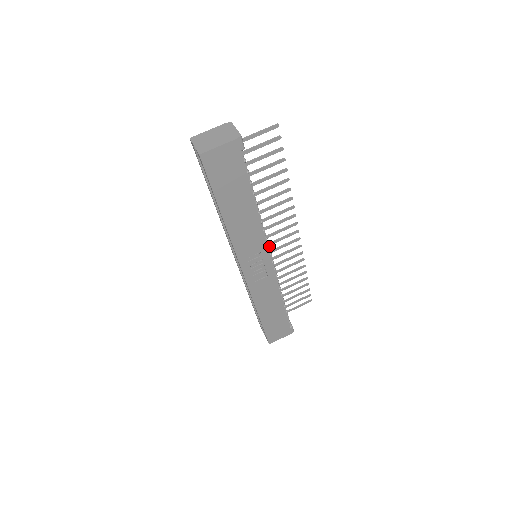
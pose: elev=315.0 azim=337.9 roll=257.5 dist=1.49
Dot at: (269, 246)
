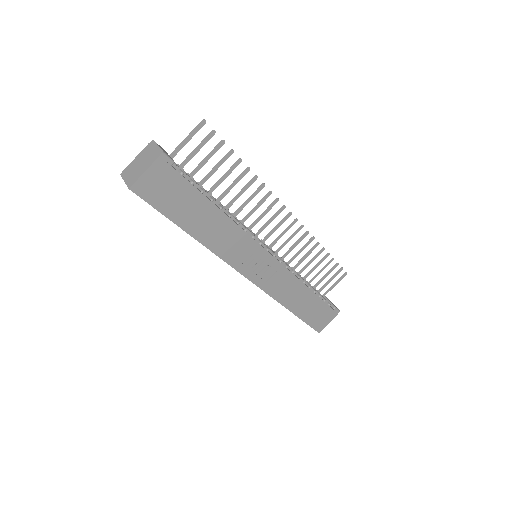
Dot at: (261, 242)
